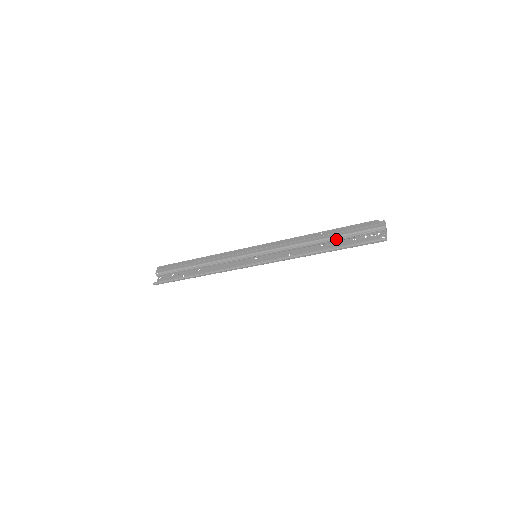
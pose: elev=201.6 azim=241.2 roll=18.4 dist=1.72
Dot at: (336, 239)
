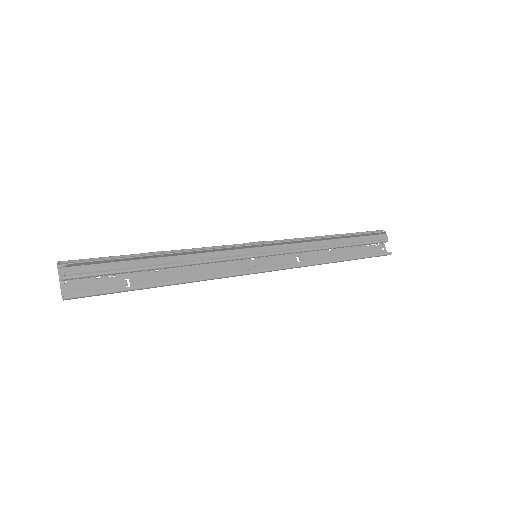
Dot at: (349, 246)
